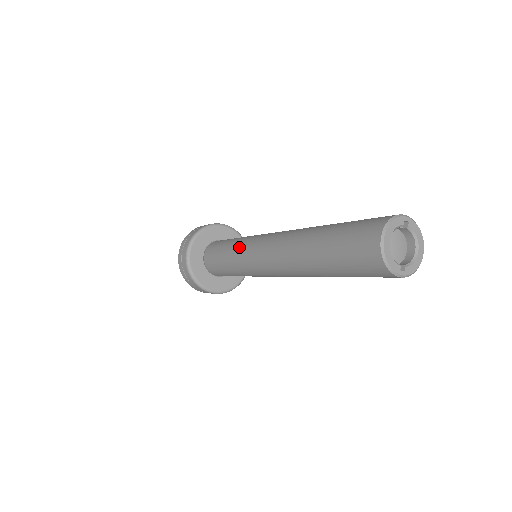
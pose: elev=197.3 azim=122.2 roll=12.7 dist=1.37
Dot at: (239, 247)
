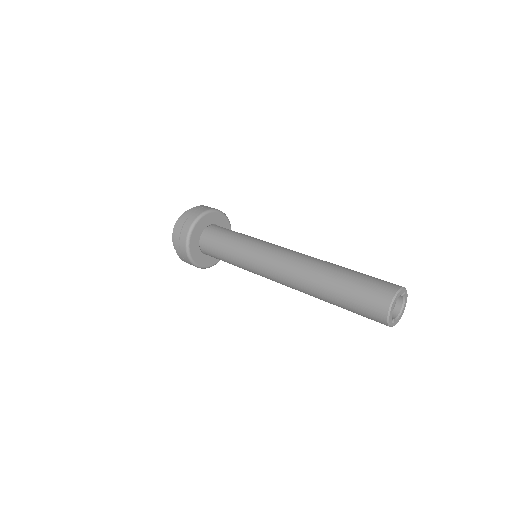
Dot at: (248, 247)
